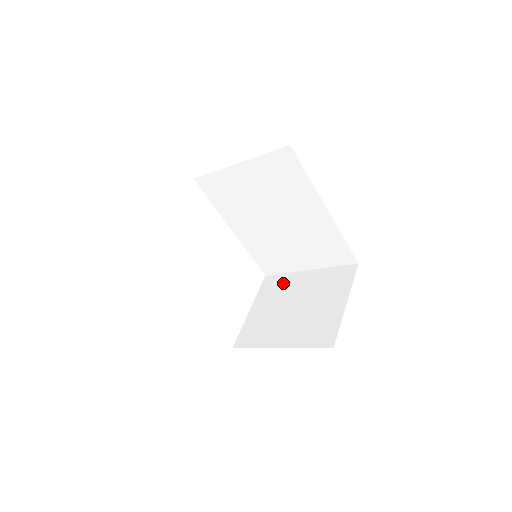
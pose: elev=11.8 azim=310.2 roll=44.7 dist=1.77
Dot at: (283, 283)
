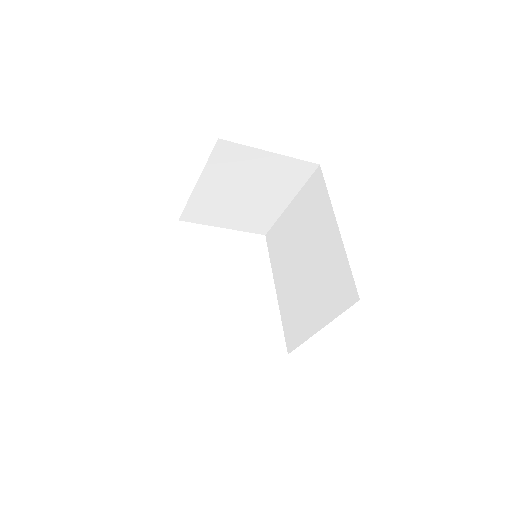
Dot at: occluded
